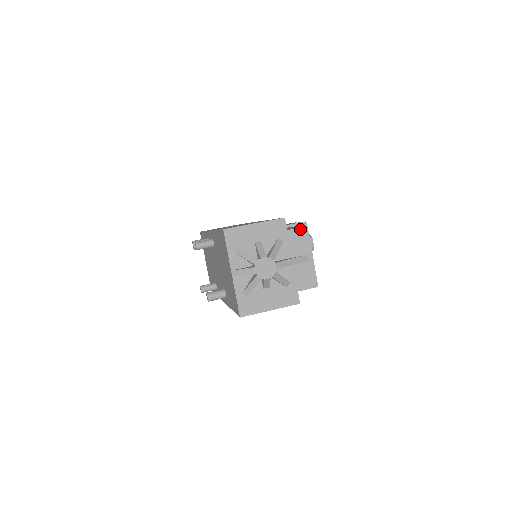
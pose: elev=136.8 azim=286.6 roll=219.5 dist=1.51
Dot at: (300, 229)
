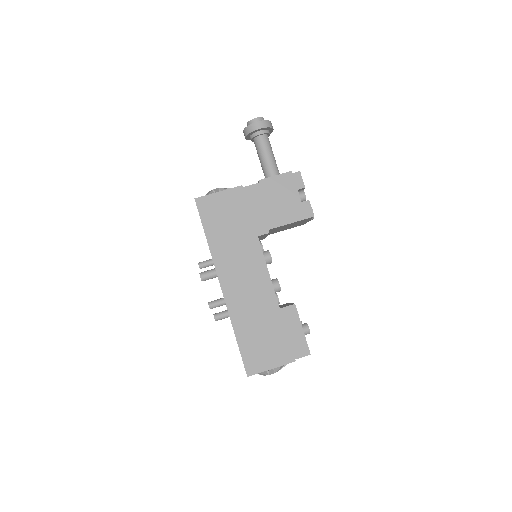
Dot at: (304, 356)
